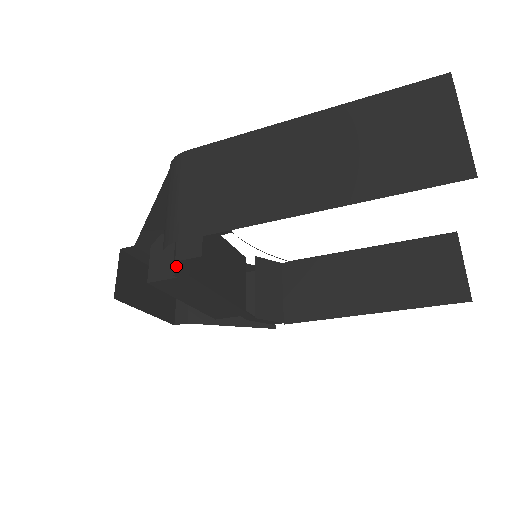
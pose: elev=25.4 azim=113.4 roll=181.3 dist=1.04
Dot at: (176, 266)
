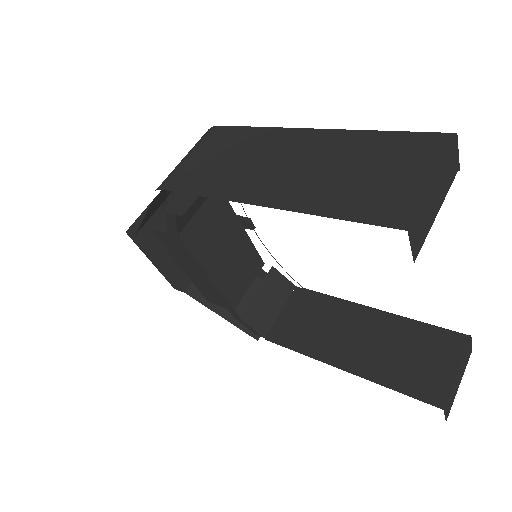
Dot at: (166, 219)
